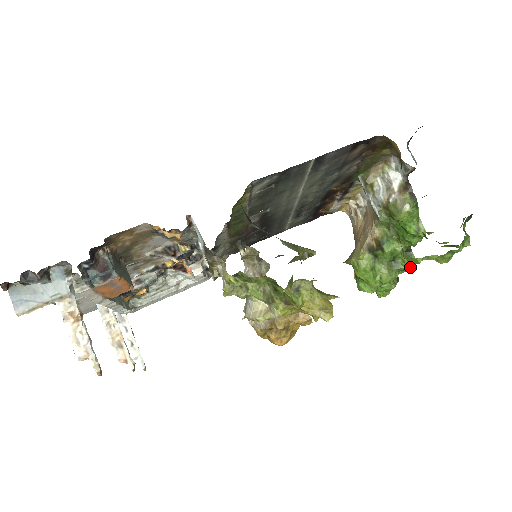
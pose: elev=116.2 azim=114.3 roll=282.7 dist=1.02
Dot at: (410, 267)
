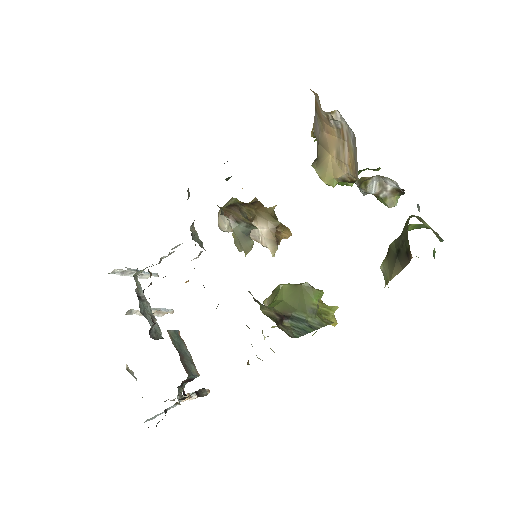
Dot at: occluded
